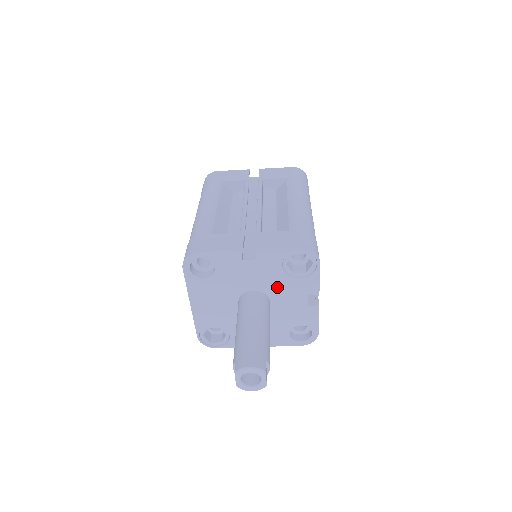
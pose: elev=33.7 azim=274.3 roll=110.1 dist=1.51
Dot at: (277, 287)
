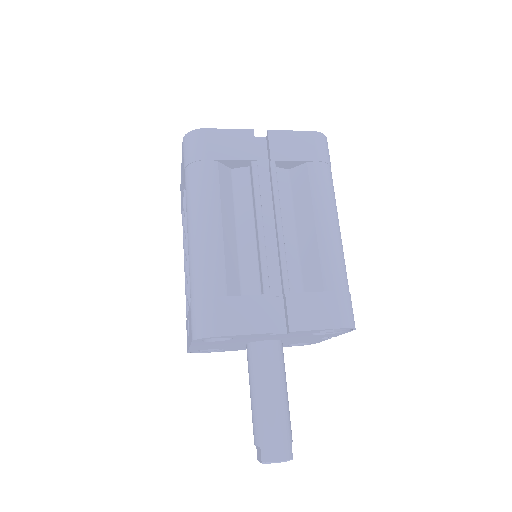
Dot at: (296, 338)
